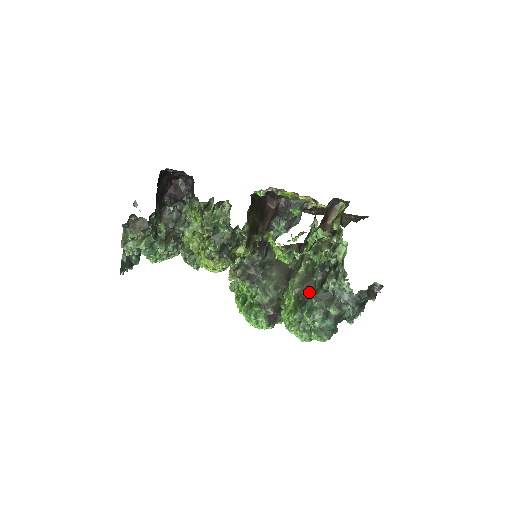
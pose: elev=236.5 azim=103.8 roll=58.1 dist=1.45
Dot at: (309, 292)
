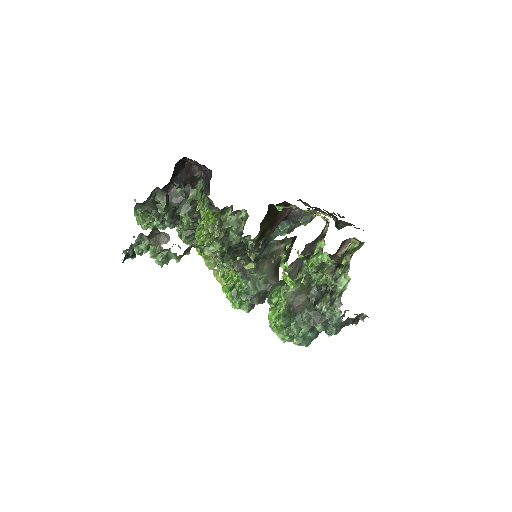
Dot at: (301, 305)
